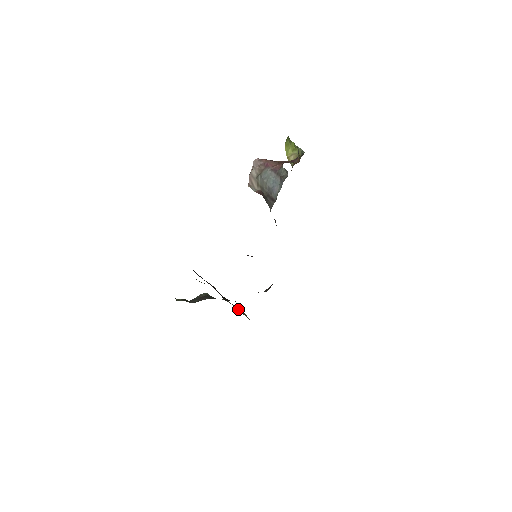
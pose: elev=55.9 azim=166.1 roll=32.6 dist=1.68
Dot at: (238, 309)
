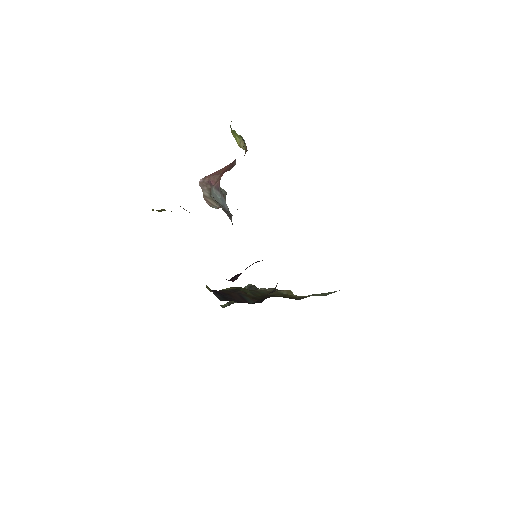
Dot at: (278, 291)
